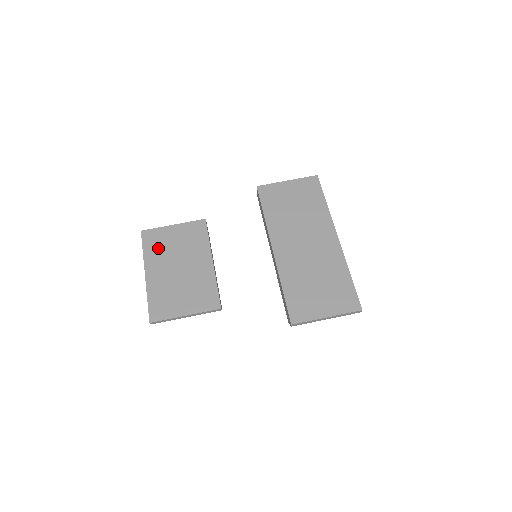
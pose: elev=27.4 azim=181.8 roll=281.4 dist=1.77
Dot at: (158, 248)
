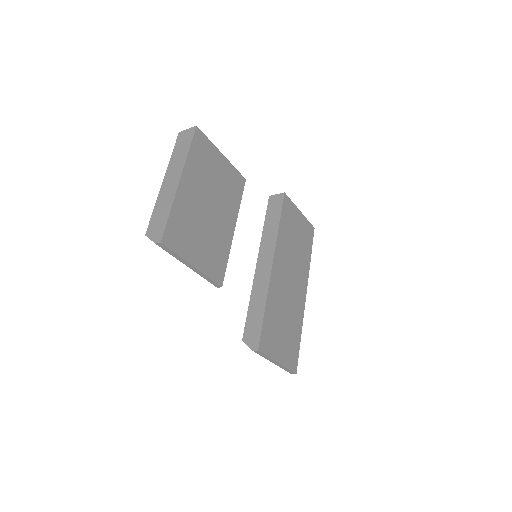
Dot at: (202, 164)
